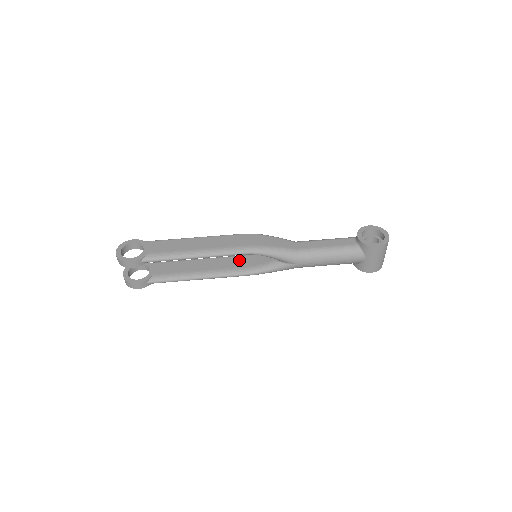
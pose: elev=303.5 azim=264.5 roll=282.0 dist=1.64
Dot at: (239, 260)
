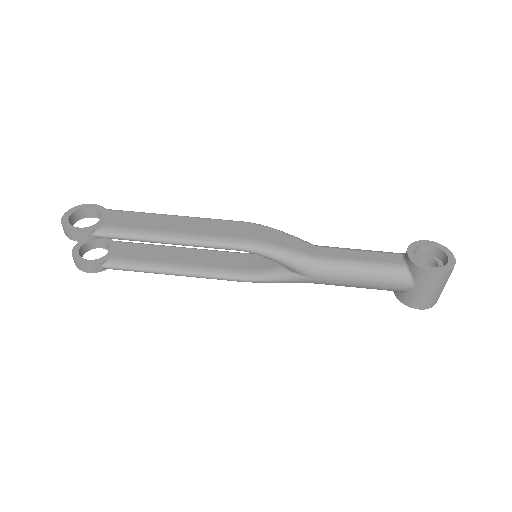
Dot at: (233, 258)
